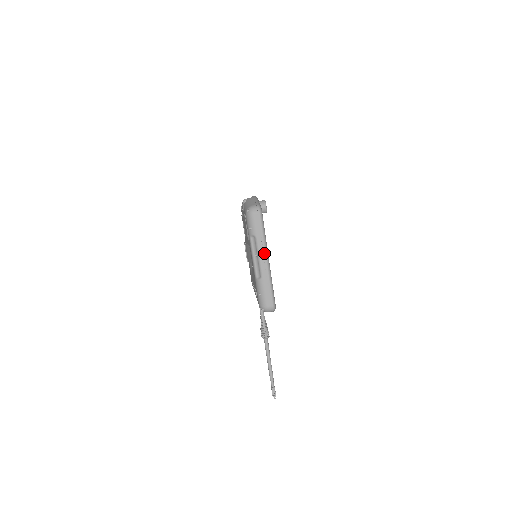
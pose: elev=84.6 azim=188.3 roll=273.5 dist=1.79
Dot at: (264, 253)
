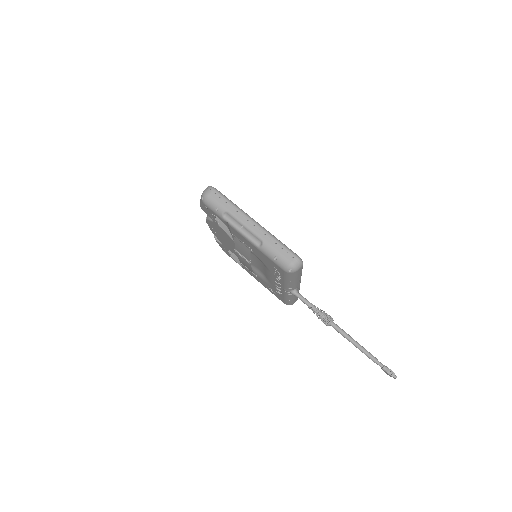
Dot at: (246, 218)
